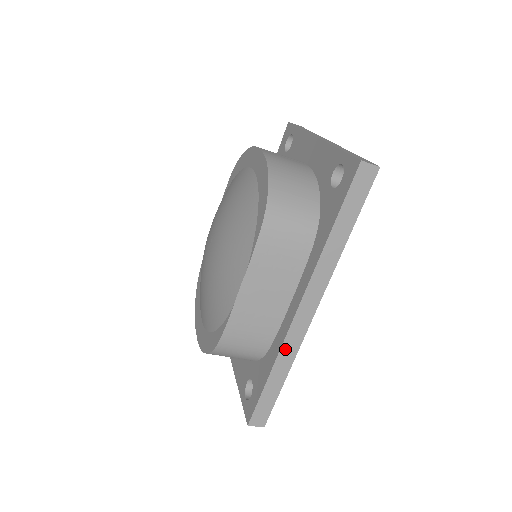
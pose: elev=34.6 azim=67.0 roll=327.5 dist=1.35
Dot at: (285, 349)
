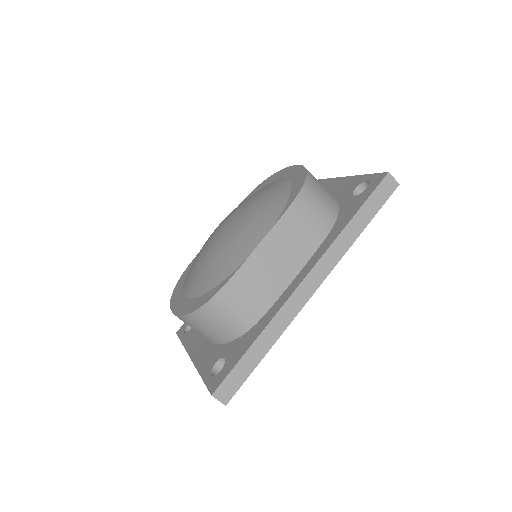
Dot at: (278, 318)
